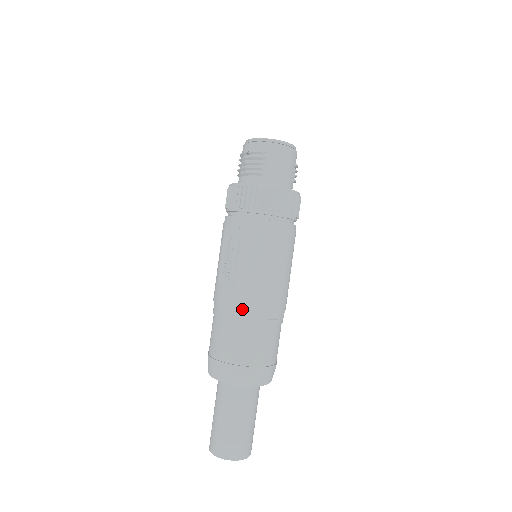
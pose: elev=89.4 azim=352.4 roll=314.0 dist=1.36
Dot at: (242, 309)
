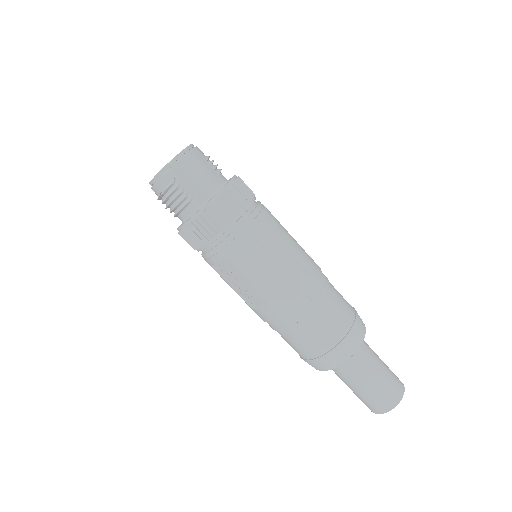
Dot at: (291, 311)
